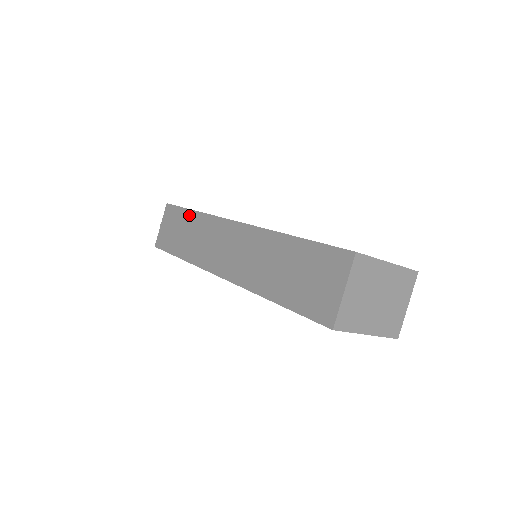
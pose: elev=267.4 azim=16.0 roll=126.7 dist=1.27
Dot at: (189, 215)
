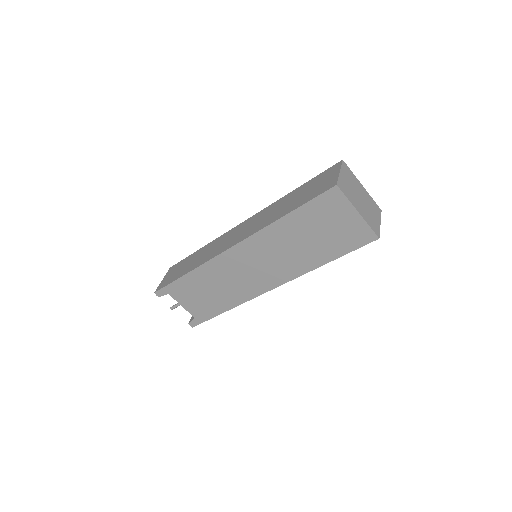
Dot at: (196, 252)
